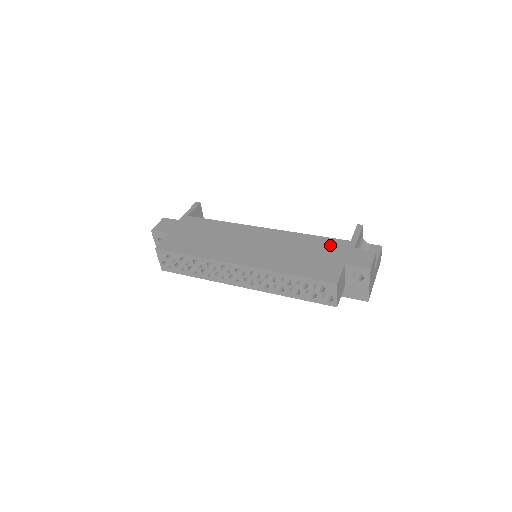
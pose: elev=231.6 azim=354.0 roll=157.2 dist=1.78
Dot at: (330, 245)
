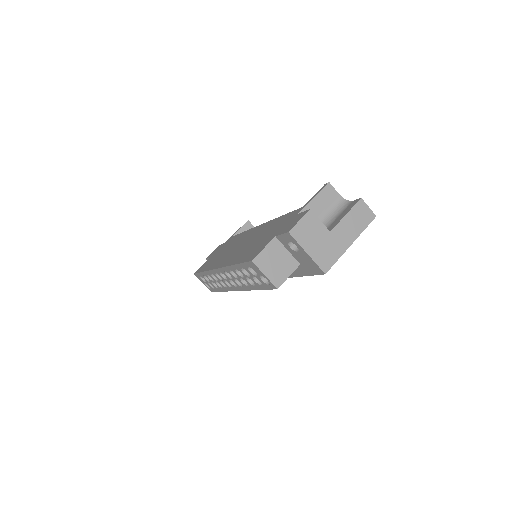
Dot at: (284, 220)
